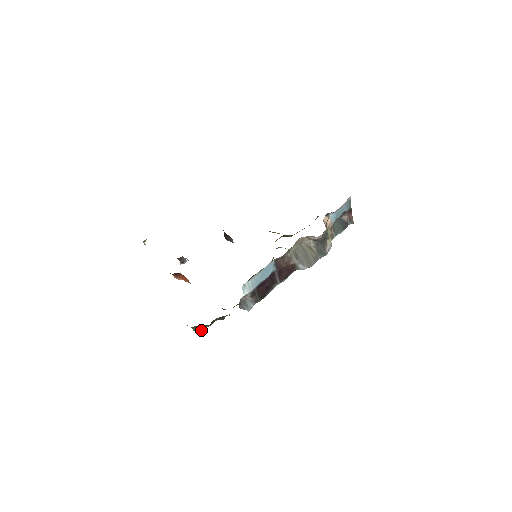
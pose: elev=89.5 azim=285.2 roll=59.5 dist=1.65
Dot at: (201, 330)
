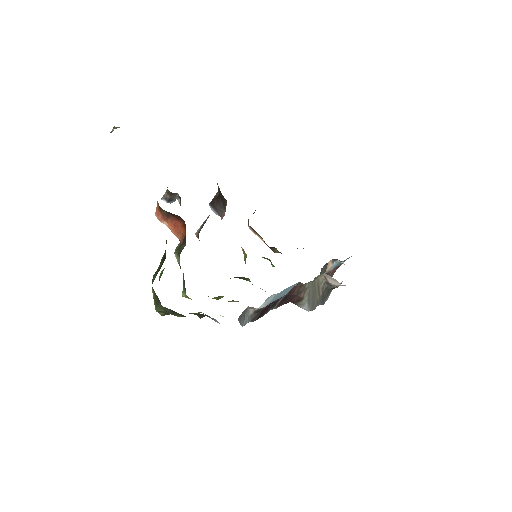
Dot at: (161, 314)
